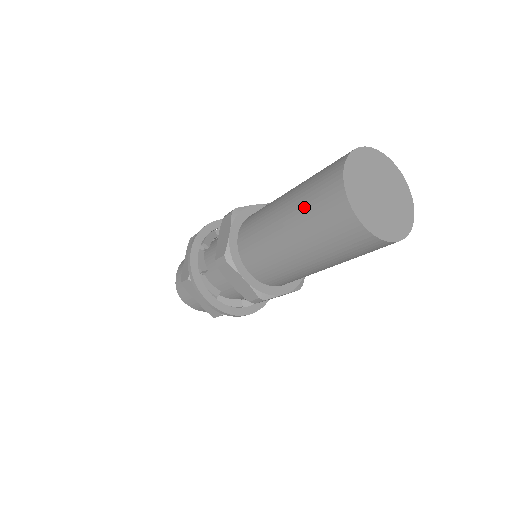
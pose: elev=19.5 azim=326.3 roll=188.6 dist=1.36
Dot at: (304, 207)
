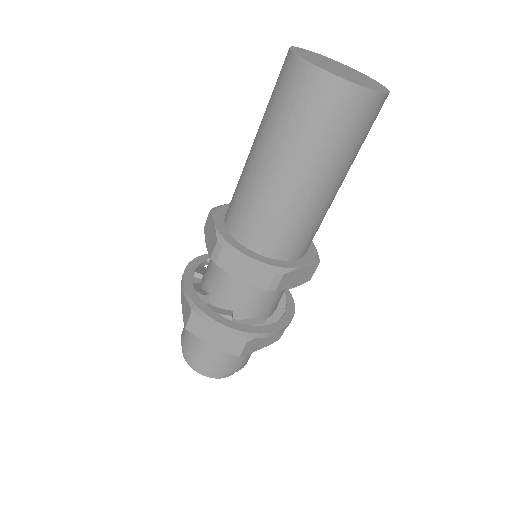
Dot at: (272, 117)
